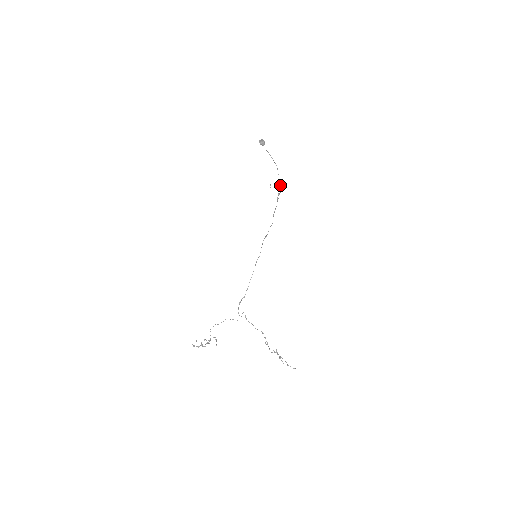
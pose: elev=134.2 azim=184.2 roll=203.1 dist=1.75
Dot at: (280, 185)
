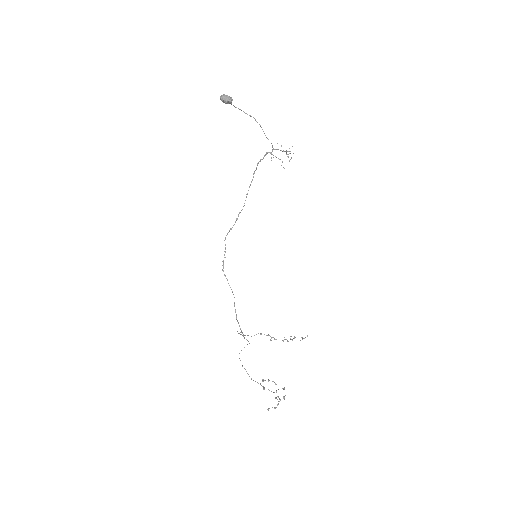
Dot at: (278, 149)
